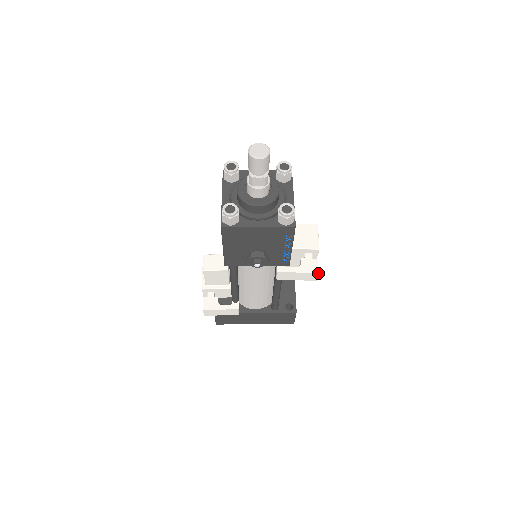
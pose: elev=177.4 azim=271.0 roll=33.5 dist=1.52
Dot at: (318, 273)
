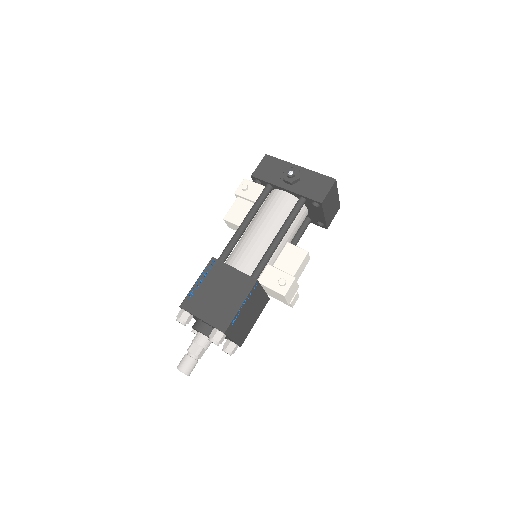
Dot at: (292, 307)
